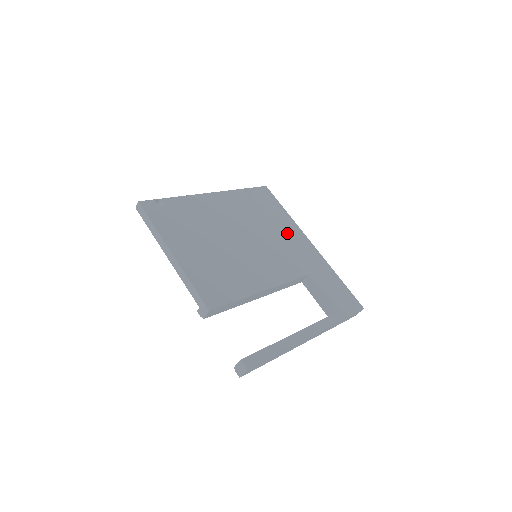
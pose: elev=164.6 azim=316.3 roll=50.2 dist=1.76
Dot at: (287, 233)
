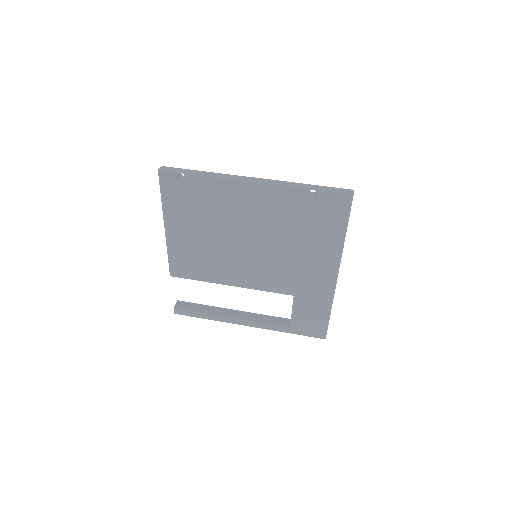
Dot at: (314, 256)
